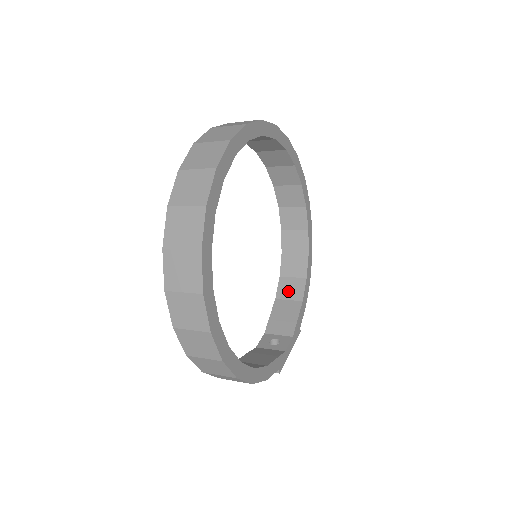
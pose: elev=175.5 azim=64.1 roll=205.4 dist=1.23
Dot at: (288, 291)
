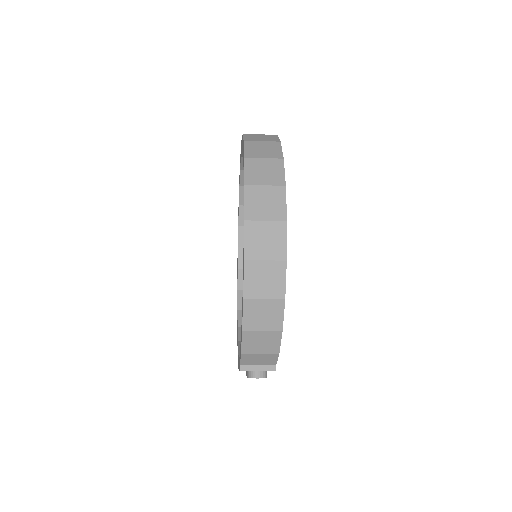
Dot at: occluded
